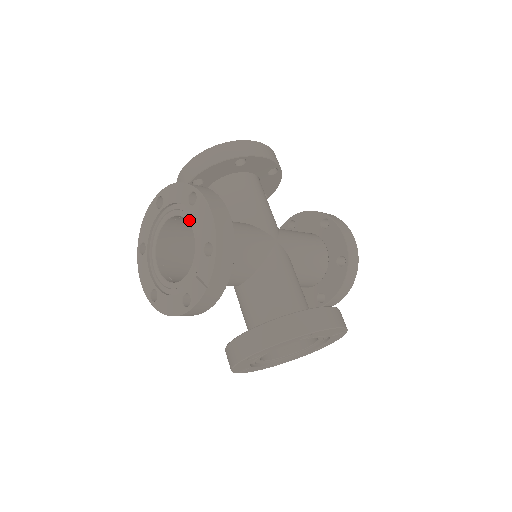
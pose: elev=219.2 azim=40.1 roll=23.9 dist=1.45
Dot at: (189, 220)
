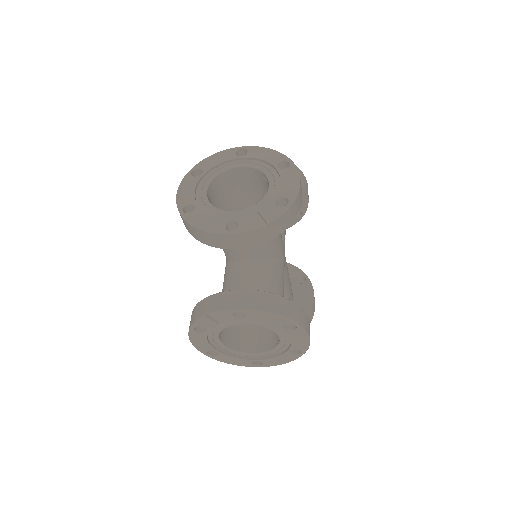
Dot at: (269, 176)
